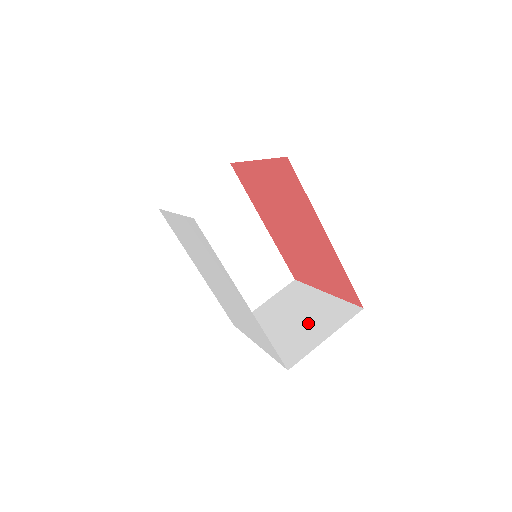
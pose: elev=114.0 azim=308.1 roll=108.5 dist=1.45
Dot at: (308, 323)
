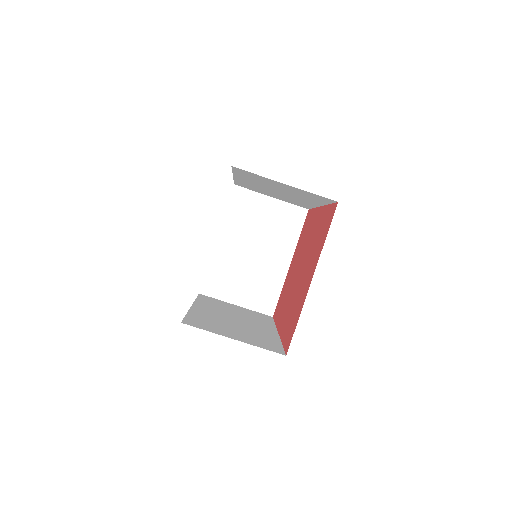
Dot at: (249, 275)
